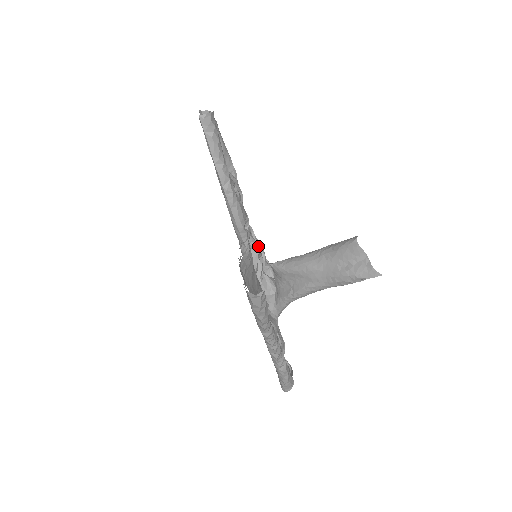
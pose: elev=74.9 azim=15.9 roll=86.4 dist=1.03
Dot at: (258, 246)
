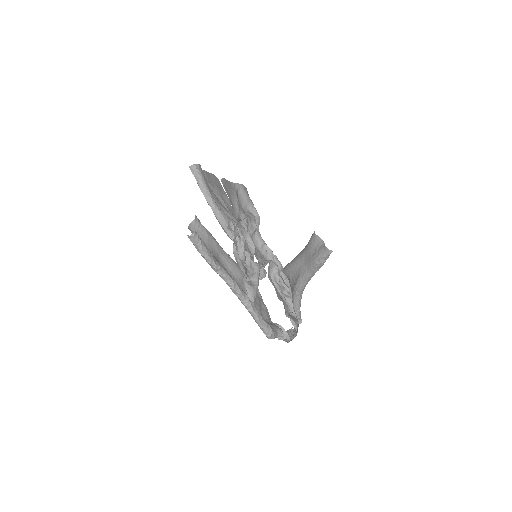
Dot at: (276, 261)
